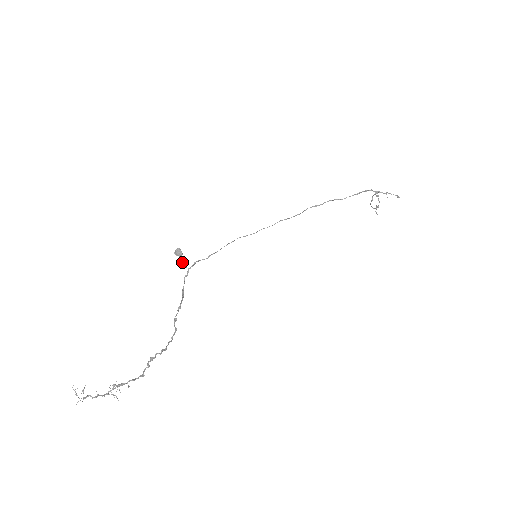
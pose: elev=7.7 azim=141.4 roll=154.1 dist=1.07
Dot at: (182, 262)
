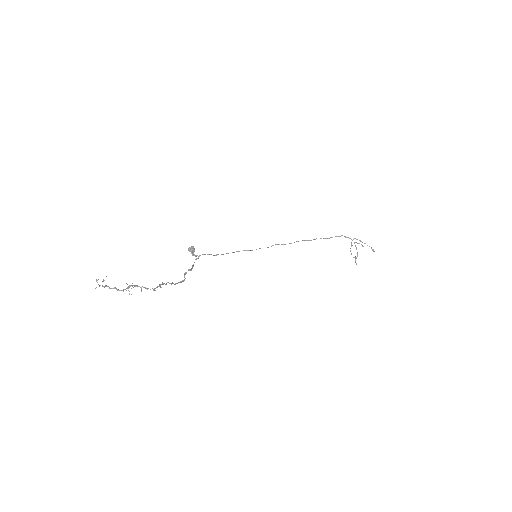
Dot at: occluded
